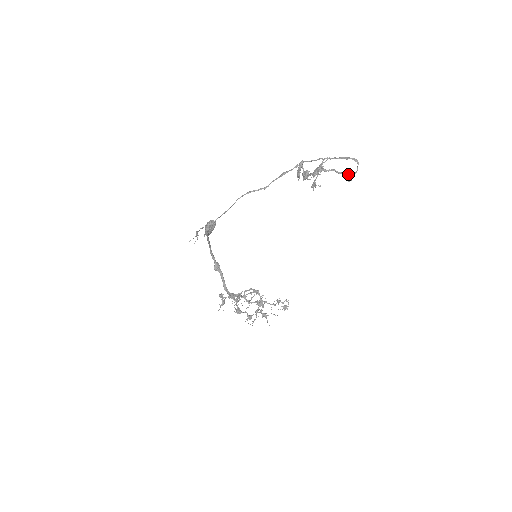
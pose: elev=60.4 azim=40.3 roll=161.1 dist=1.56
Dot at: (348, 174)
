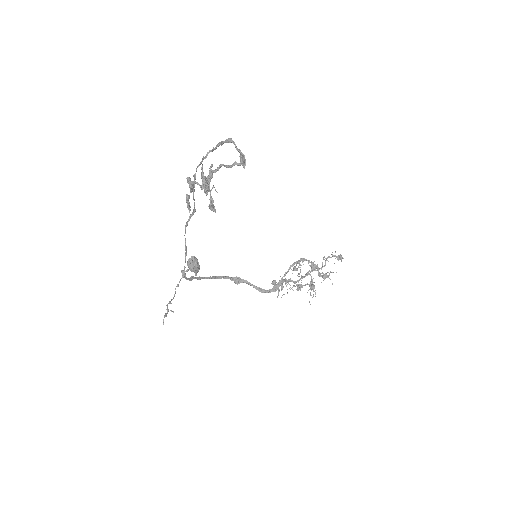
Dot at: (234, 164)
